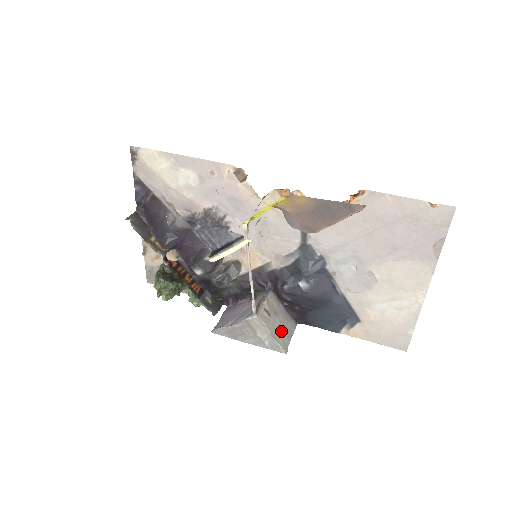
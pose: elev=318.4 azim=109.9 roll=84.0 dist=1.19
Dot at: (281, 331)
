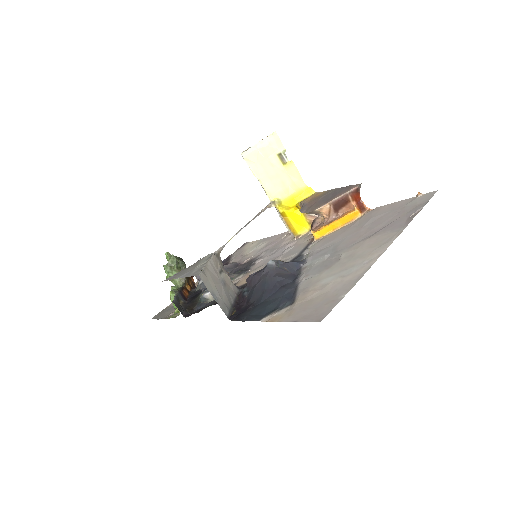
Dot at: (214, 282)
